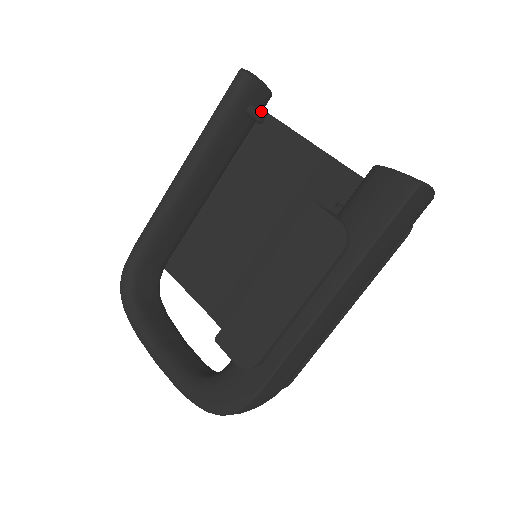
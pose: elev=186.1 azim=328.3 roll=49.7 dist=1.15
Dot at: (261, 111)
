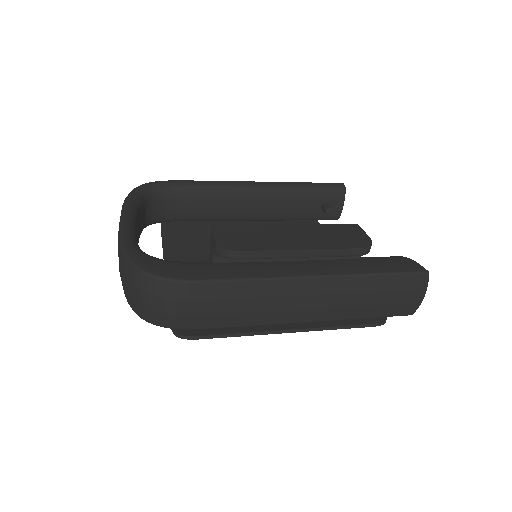
Dot at: occluded
